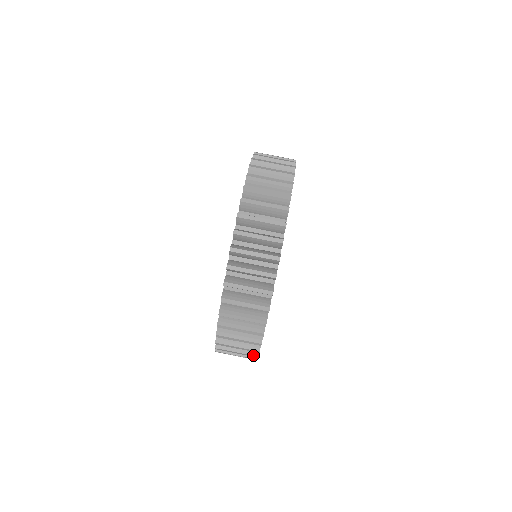
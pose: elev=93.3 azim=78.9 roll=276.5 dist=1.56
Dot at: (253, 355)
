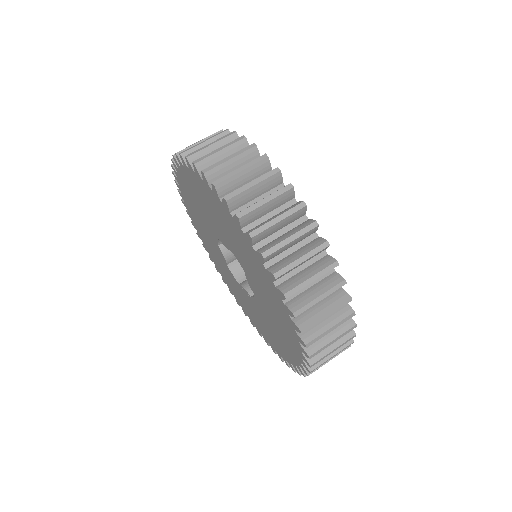
Dot at: occluded
